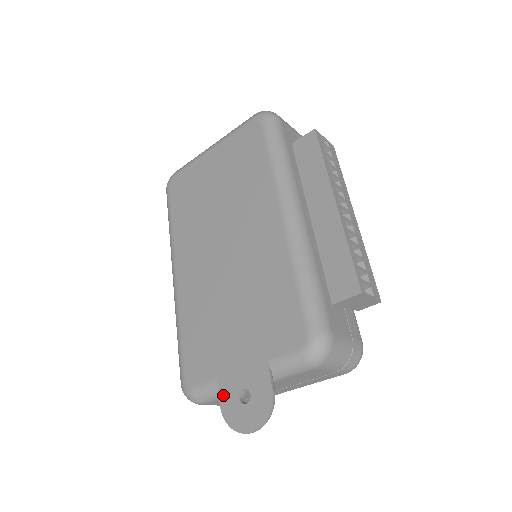
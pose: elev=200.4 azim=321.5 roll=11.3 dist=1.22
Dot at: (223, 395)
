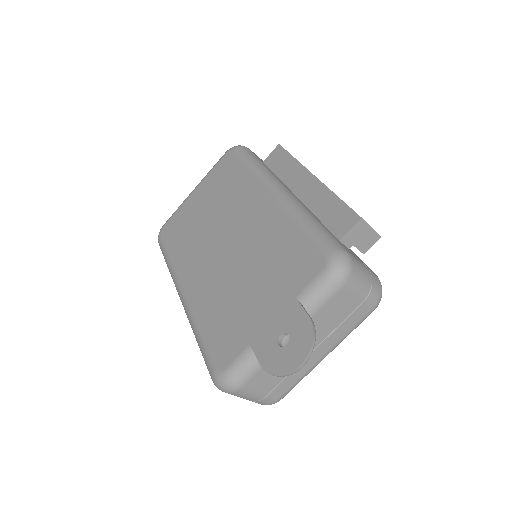
Dot at: (260, 353)
